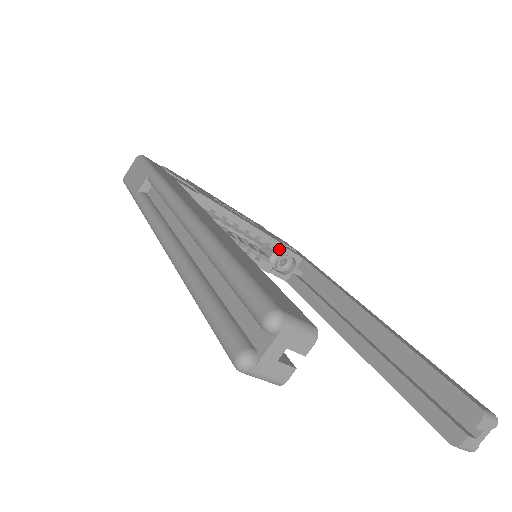
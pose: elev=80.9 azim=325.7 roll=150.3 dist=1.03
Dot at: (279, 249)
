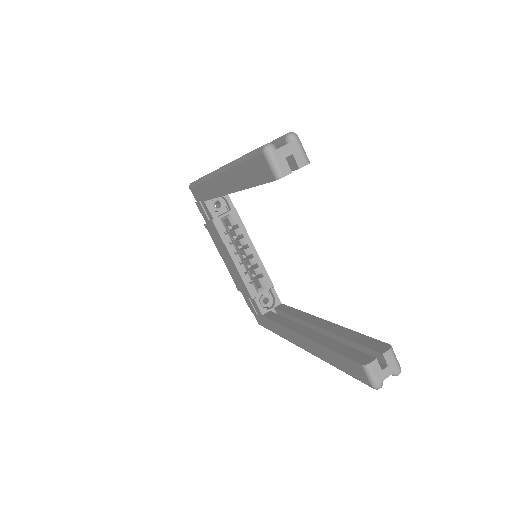
Dot at: (268, 285)
